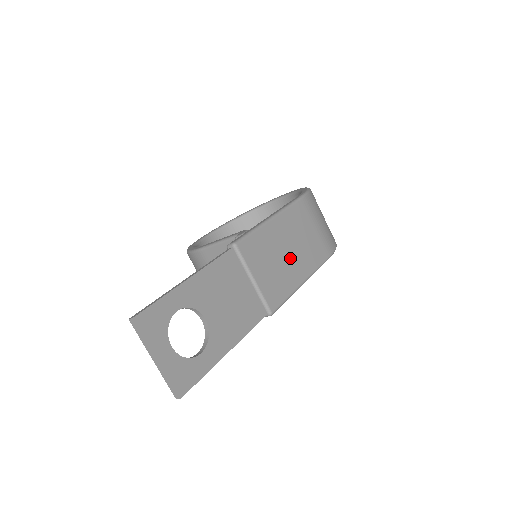
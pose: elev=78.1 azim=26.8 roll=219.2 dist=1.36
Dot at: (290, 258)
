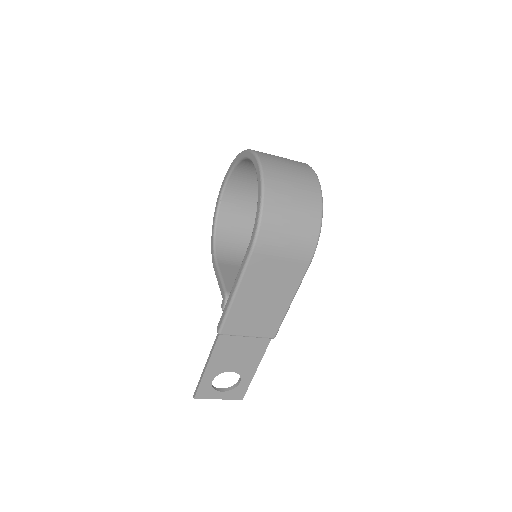
Dot at: (269, 301)
